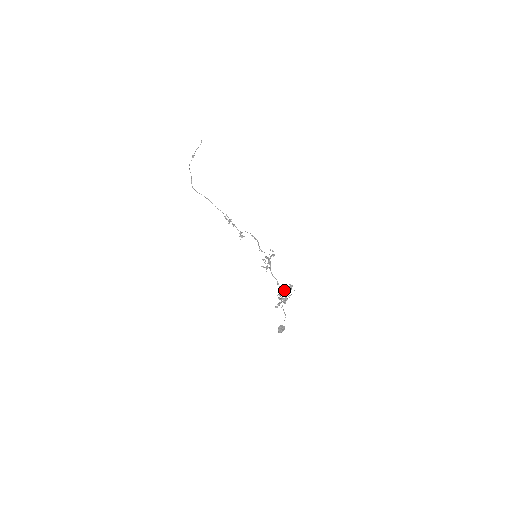
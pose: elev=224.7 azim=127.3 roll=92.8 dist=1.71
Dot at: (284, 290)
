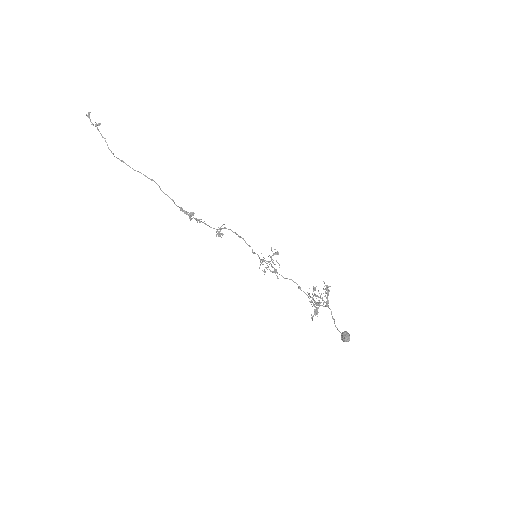
Dot at: occluded
